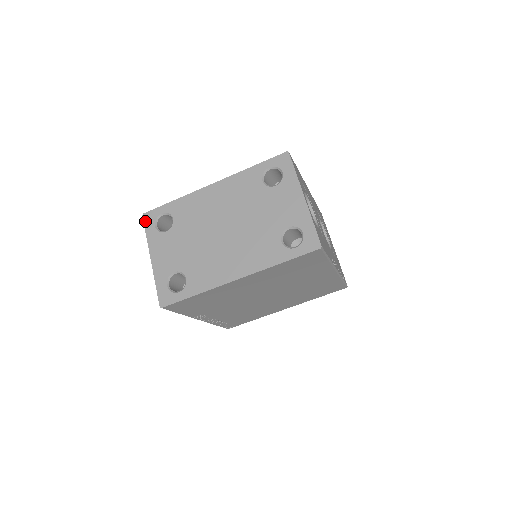
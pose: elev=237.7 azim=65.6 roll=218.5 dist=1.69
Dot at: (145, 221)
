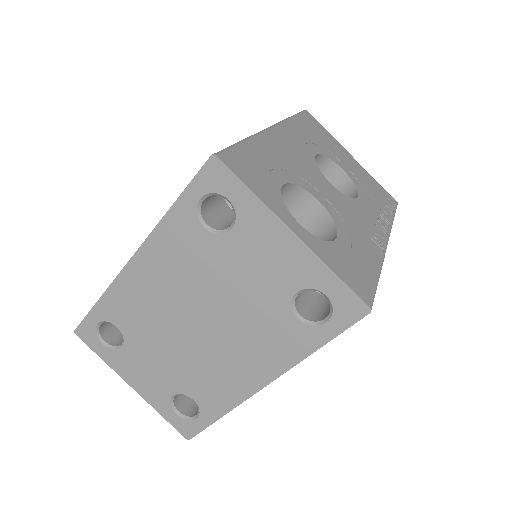
Dot at: (84, 341)
